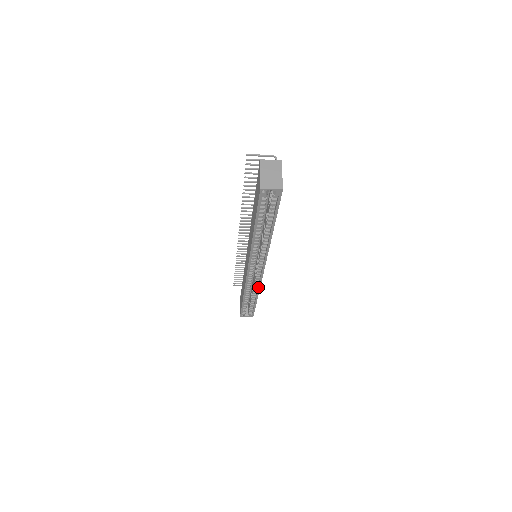
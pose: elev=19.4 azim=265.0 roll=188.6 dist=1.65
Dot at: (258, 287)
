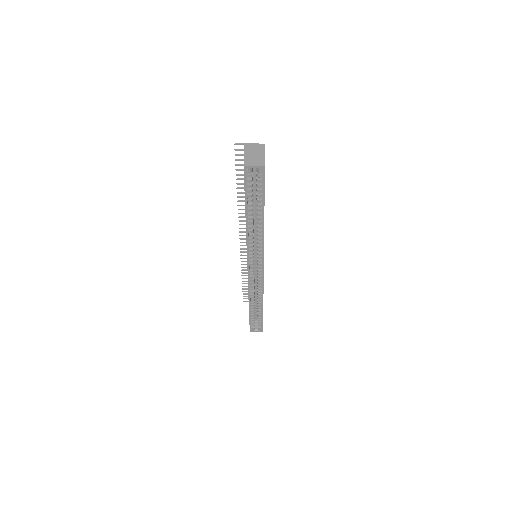
Dot at: (261, 291)
